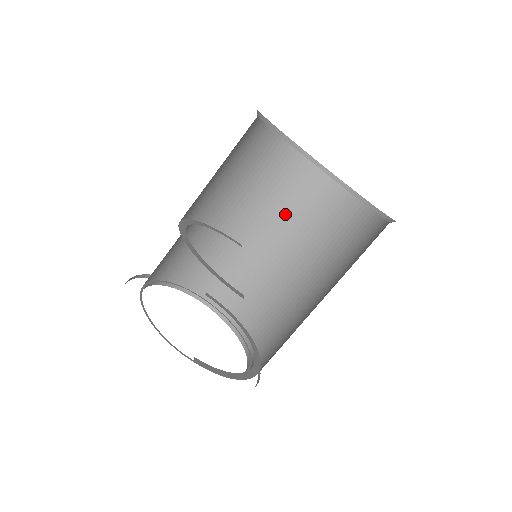
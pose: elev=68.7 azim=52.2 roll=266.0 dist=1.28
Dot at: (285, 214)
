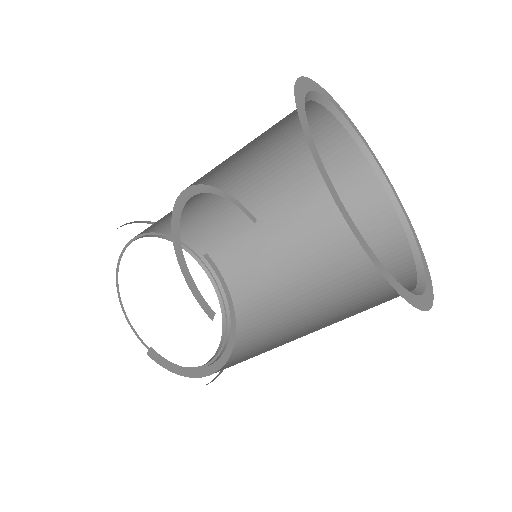
Dot at: (315, 205)
